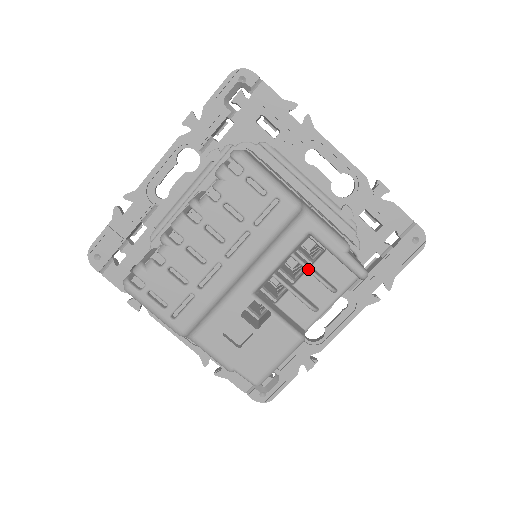
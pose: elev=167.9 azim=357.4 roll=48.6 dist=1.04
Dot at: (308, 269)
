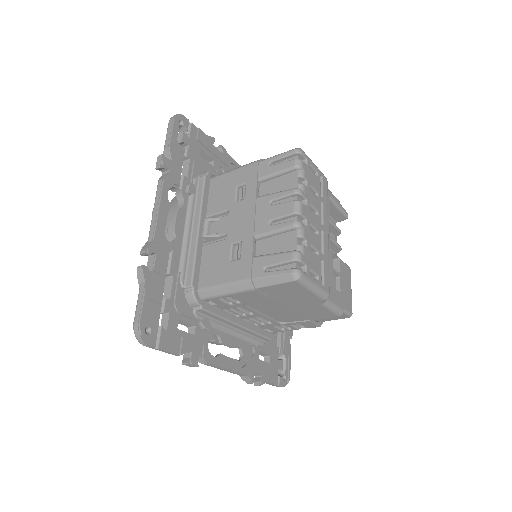
Dot at: (333, 223)
